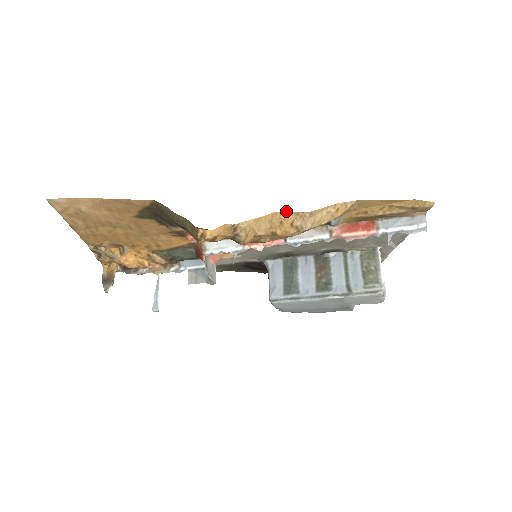
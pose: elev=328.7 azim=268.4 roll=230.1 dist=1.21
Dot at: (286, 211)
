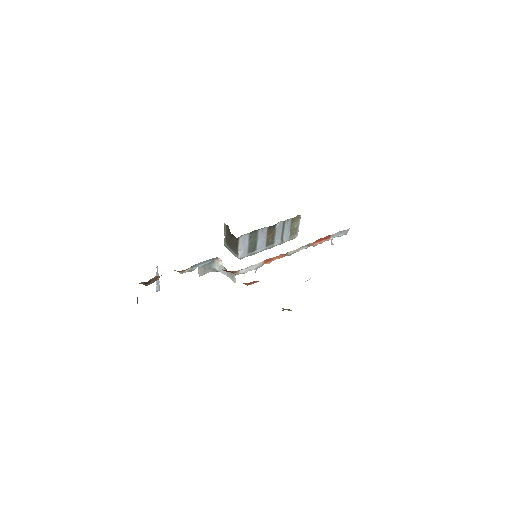
Dot at: occluded
